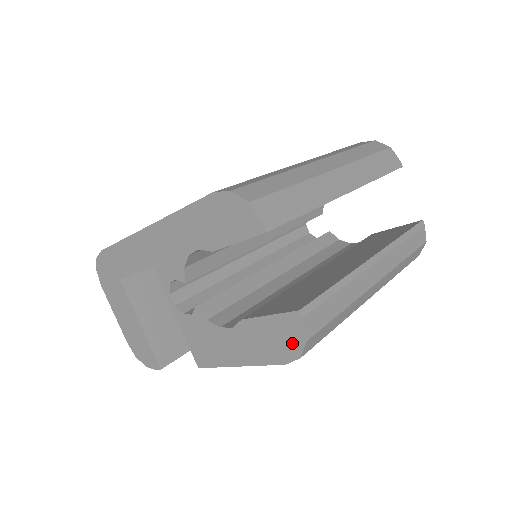
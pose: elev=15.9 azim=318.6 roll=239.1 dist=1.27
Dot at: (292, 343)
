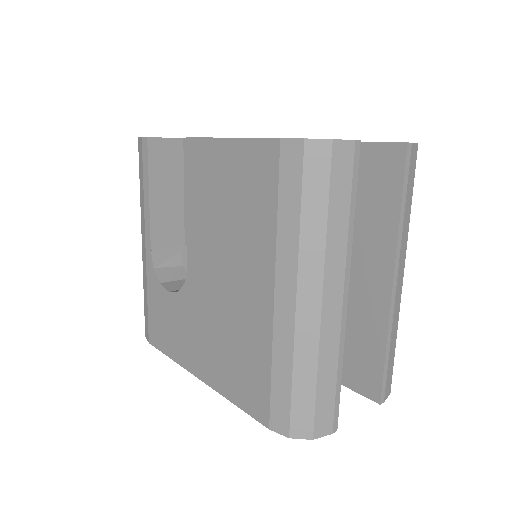
Dot at: occluded
